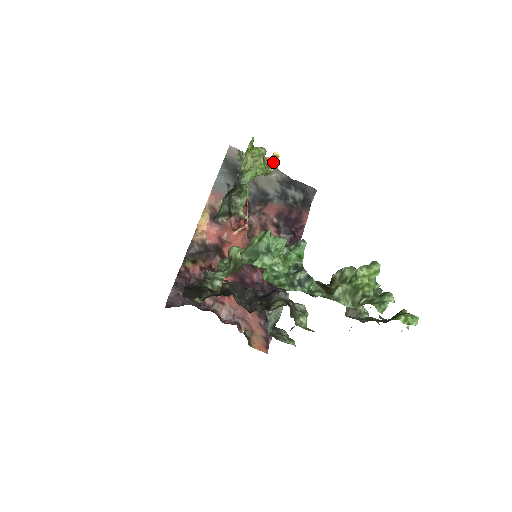
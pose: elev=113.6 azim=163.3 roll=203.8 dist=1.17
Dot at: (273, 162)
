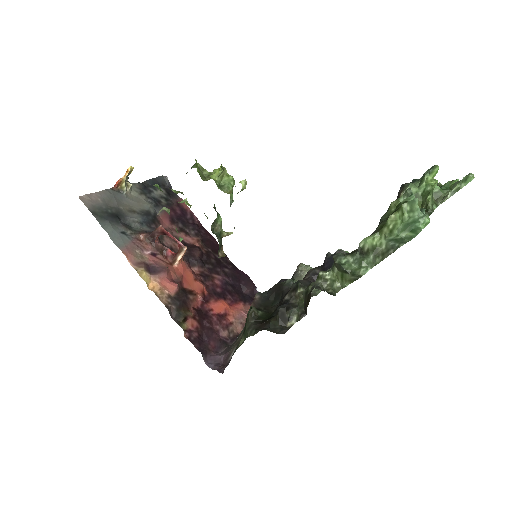
Dot at: (126, 180)
